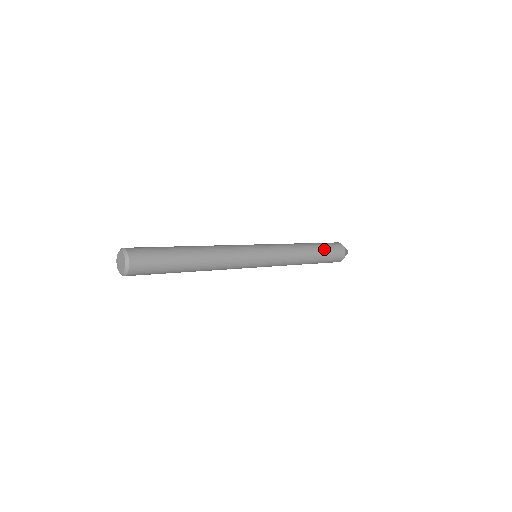
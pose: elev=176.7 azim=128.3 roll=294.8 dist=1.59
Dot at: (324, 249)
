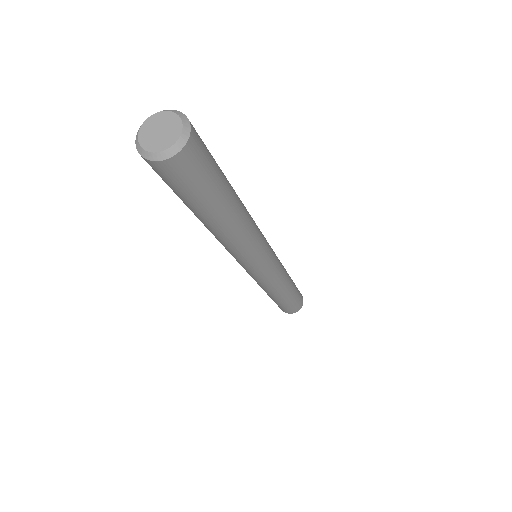
Dot at: (294, 283)
